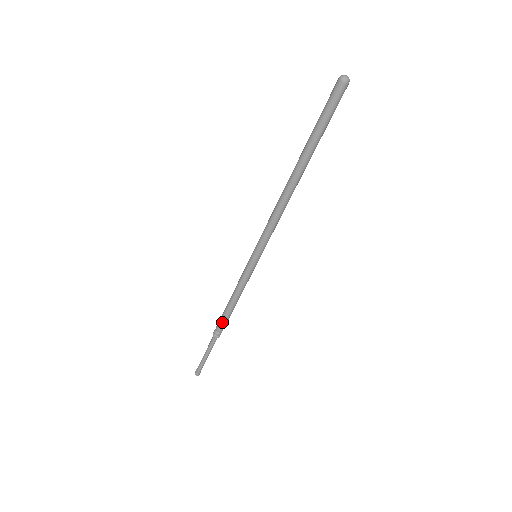
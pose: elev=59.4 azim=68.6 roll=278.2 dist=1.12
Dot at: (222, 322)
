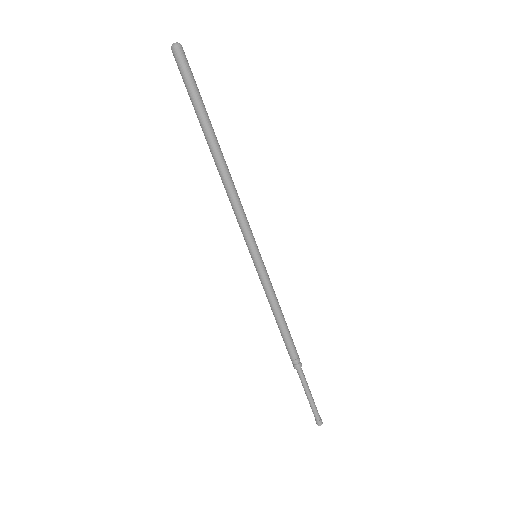
Dot at: (289, 346)
